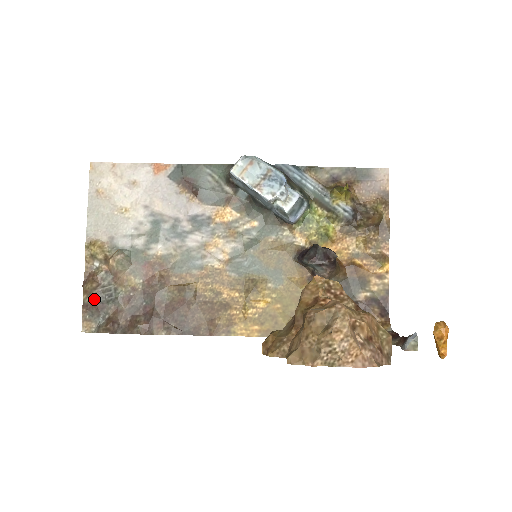
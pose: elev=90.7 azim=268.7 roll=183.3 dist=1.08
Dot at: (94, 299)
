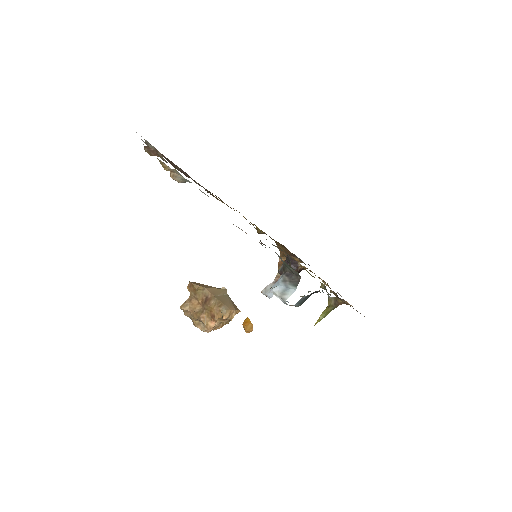
Dot at: occluded
